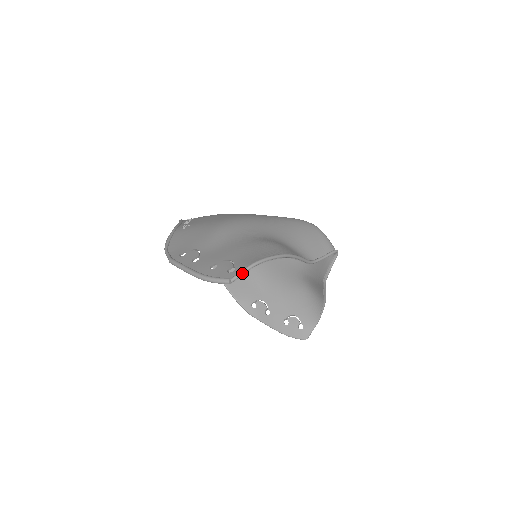
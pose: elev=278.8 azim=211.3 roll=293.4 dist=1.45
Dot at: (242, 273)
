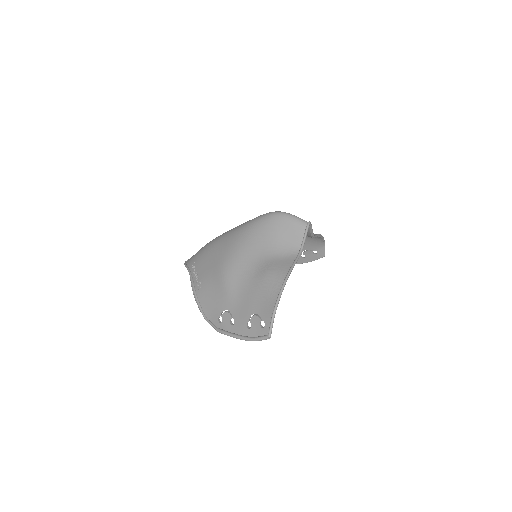
Dot at: (272, 326)
